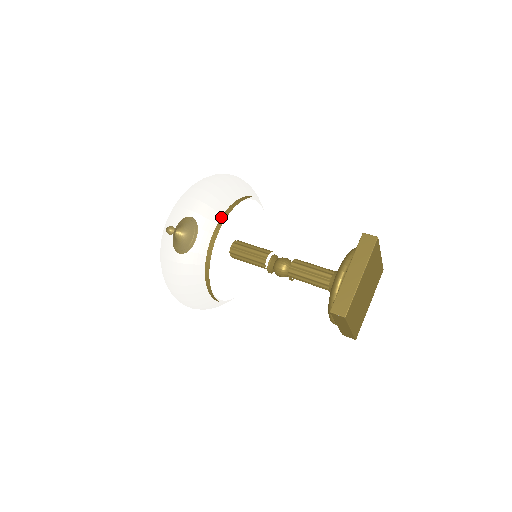
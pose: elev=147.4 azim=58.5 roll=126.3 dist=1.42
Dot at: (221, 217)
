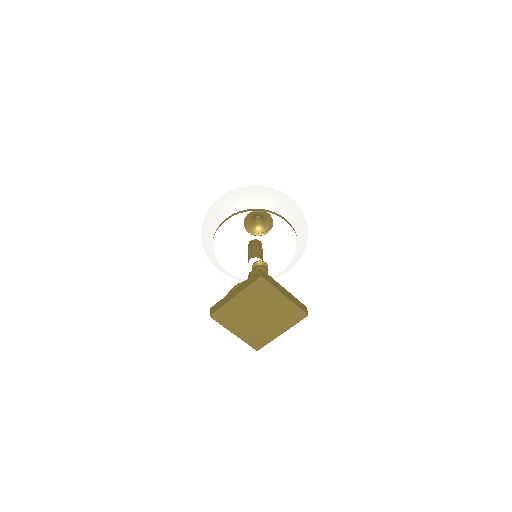
Dot at: (229, 216)
